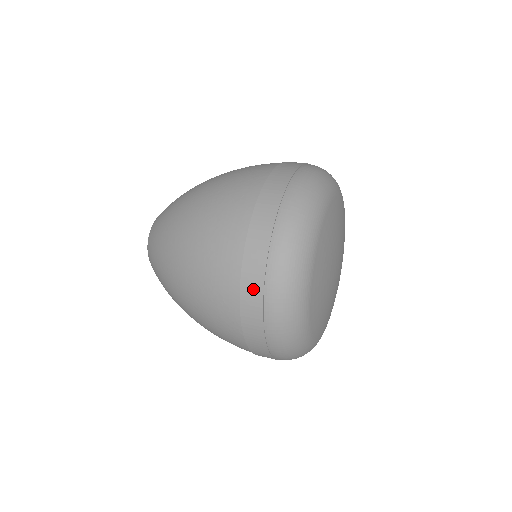
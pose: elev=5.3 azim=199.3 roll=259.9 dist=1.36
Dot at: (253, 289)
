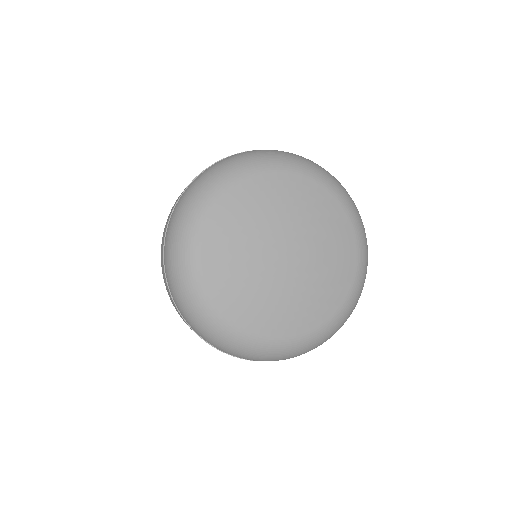
Dot at: (162, 256)
